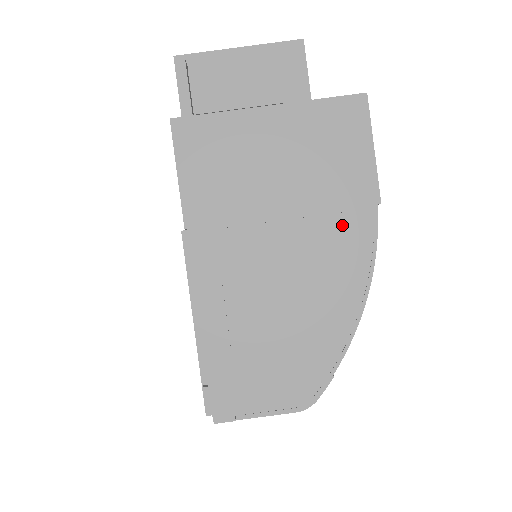
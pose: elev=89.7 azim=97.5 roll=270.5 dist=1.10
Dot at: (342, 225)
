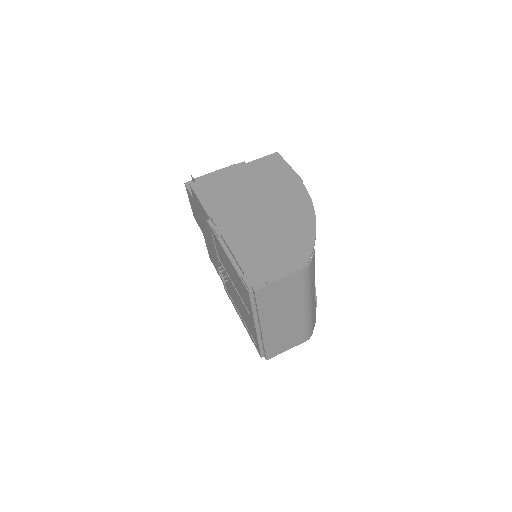
Dot at: (288, 192)
